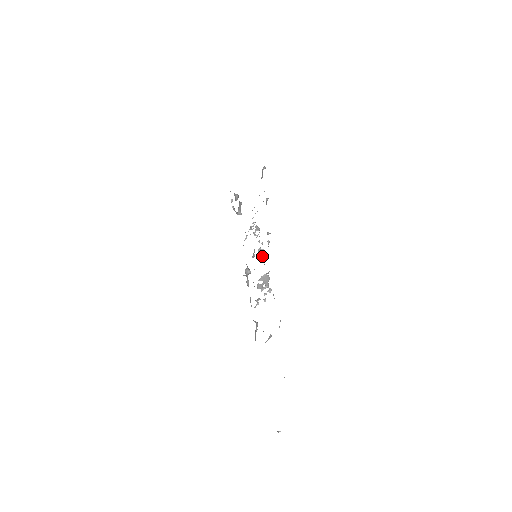
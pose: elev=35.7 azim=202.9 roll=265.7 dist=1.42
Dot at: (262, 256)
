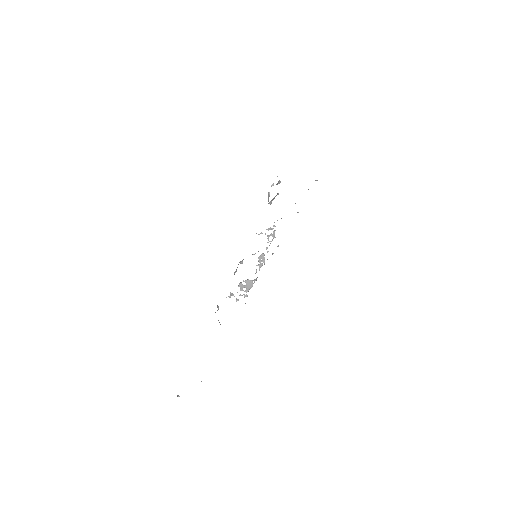
Dot at: (260, 262)
